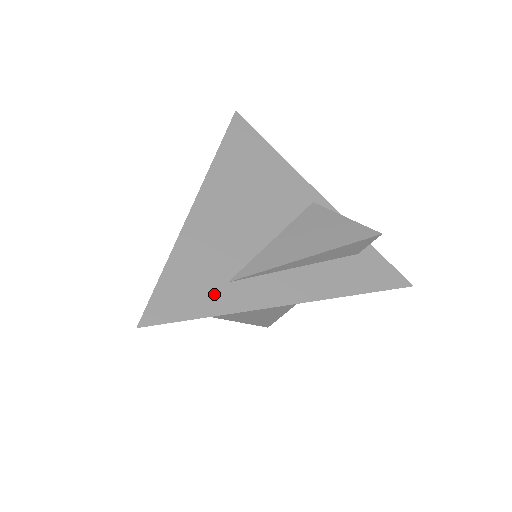
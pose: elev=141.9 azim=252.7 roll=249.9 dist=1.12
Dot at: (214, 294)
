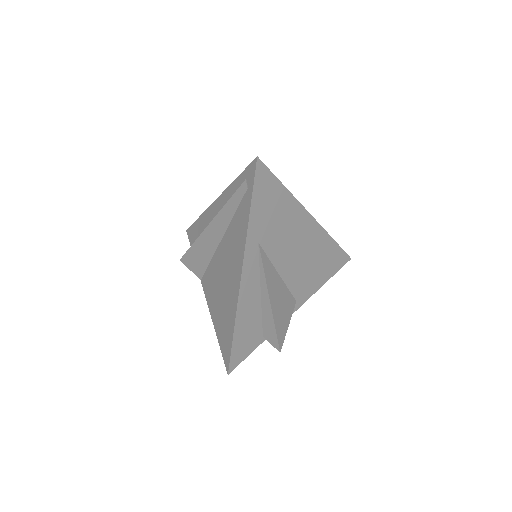
Dot at: occluded
